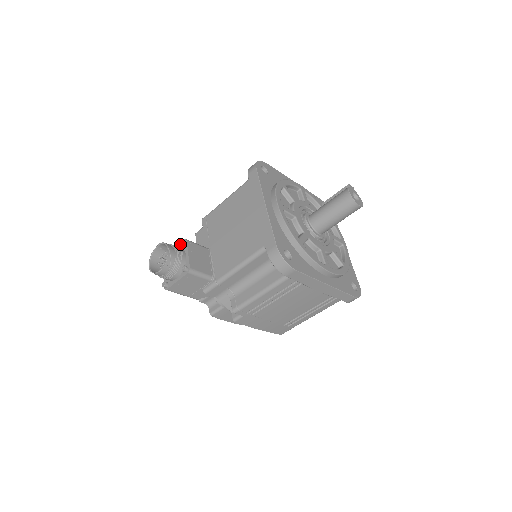
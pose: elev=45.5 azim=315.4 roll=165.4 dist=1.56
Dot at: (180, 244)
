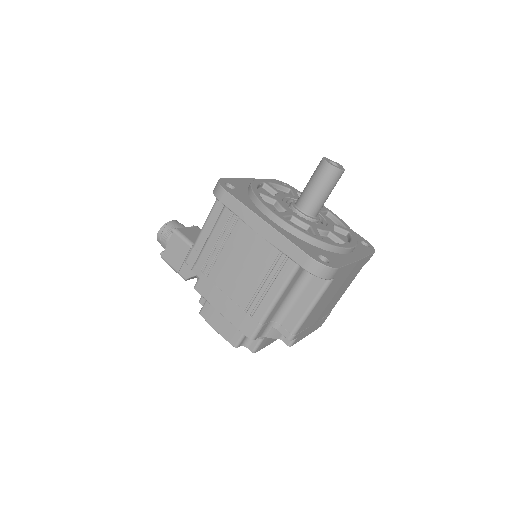
Dot at: occluded
